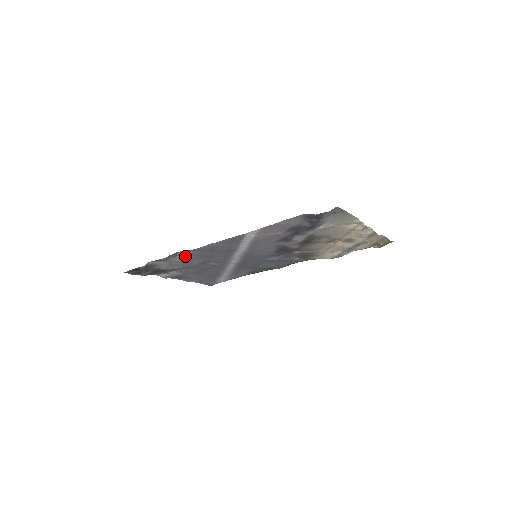
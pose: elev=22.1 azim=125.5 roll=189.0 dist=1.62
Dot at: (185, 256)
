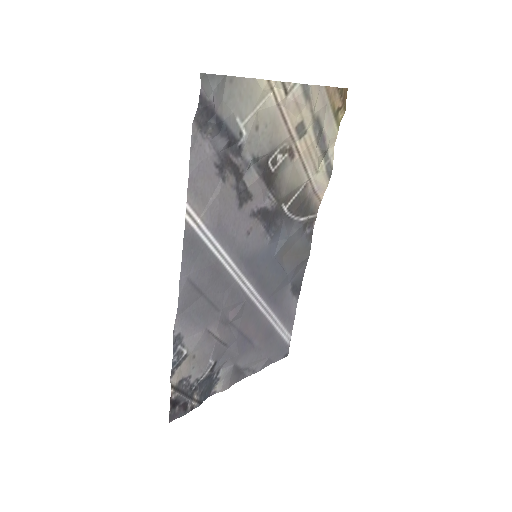
Dot at: (190, 331)
